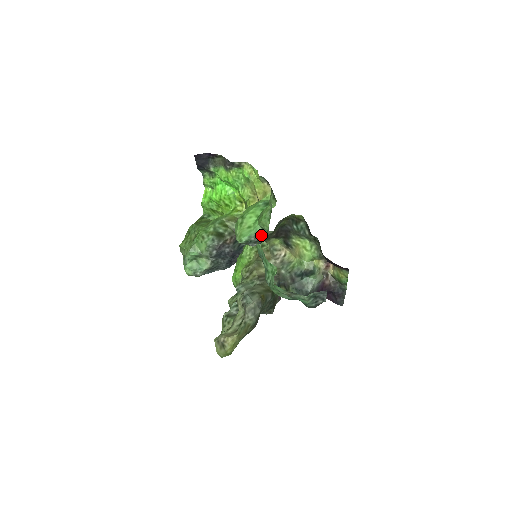
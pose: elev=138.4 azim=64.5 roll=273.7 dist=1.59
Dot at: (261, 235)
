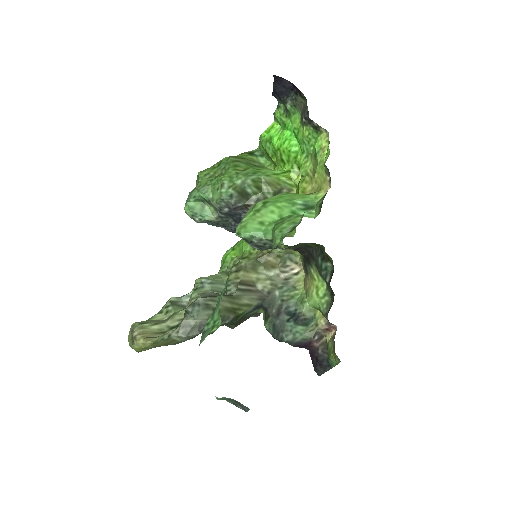
Dot at: (269, 243)
